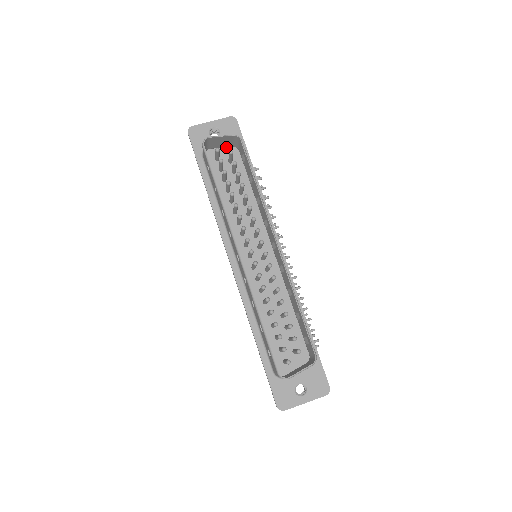
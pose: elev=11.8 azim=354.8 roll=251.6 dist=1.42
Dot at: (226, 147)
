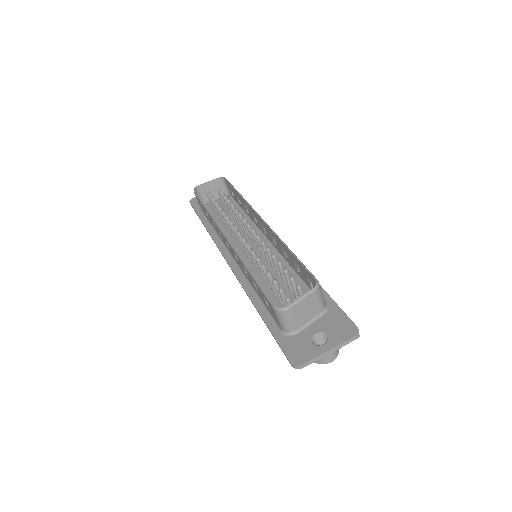
Dot at: occluded
